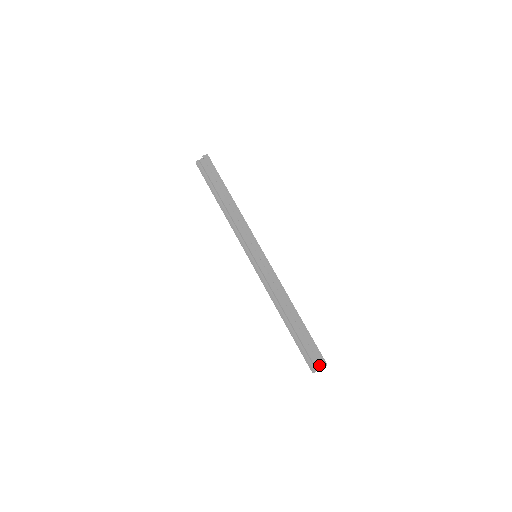
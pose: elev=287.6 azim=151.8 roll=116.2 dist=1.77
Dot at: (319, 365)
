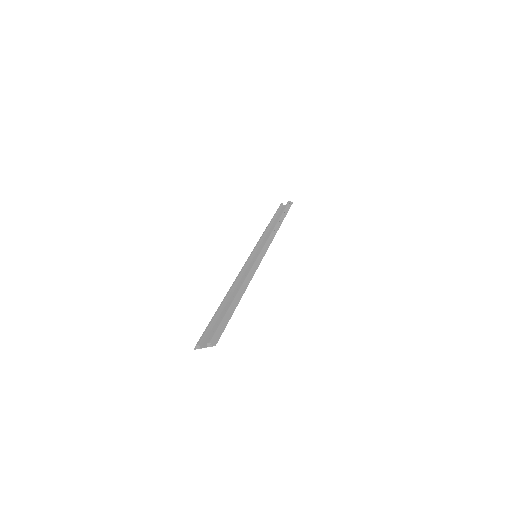
Dot at: occluded
